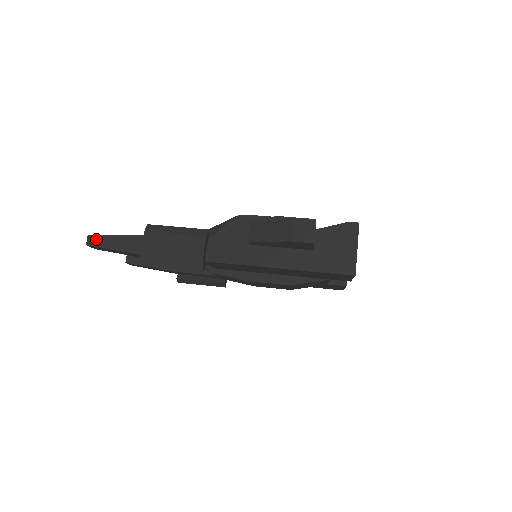
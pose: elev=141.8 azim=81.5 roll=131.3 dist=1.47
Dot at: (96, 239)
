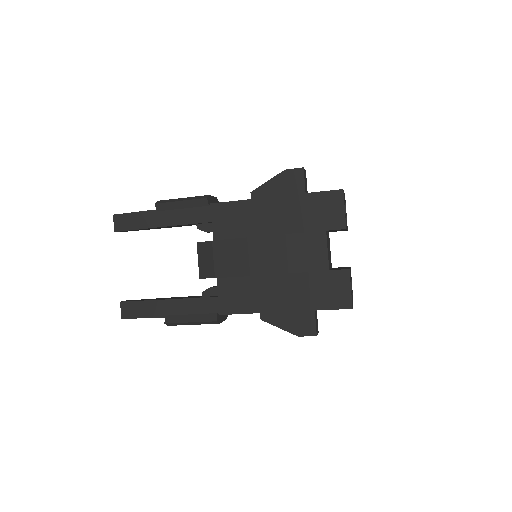
Dot at: occluded
